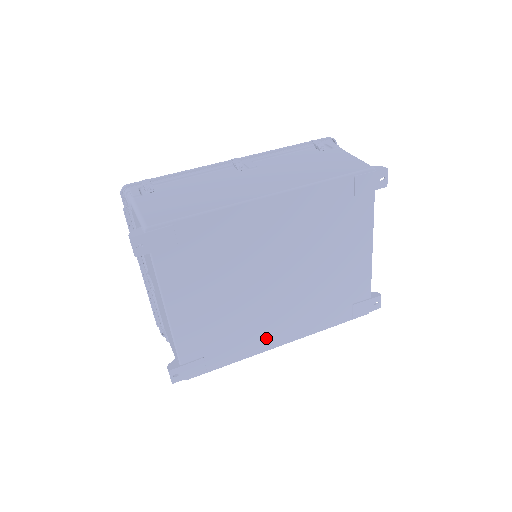
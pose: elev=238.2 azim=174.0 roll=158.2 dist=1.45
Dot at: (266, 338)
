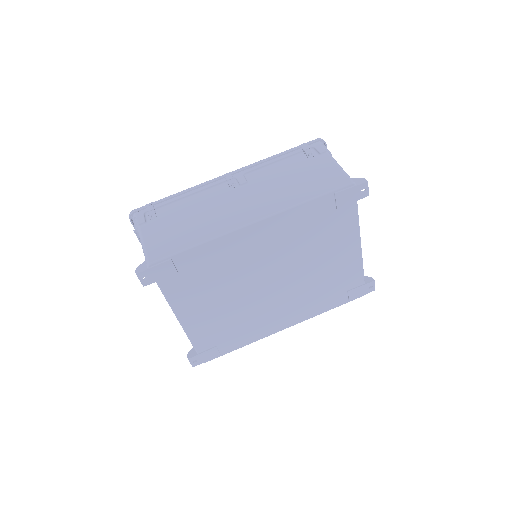
Dot at: (269, 326)
